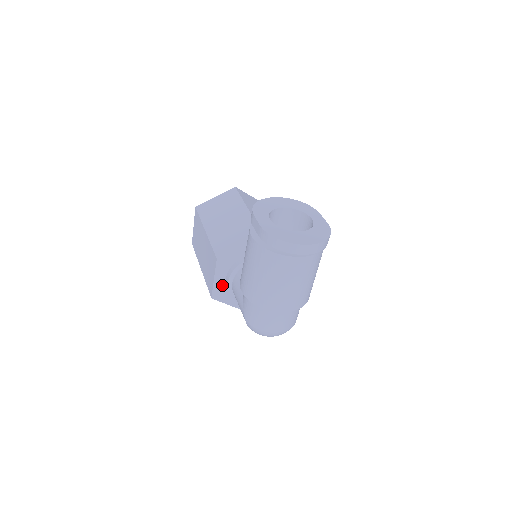
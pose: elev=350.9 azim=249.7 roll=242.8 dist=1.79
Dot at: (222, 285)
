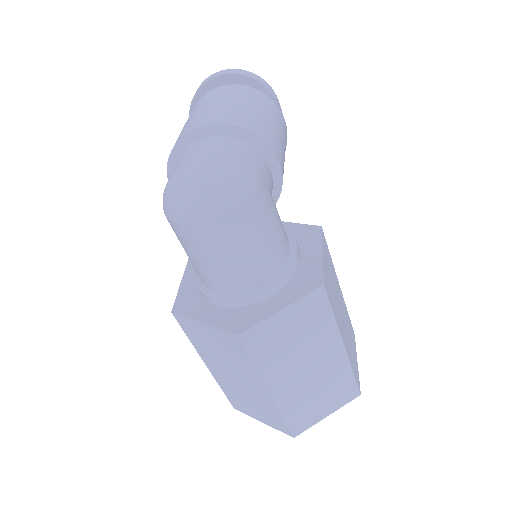
Dot at: (192, 289)
